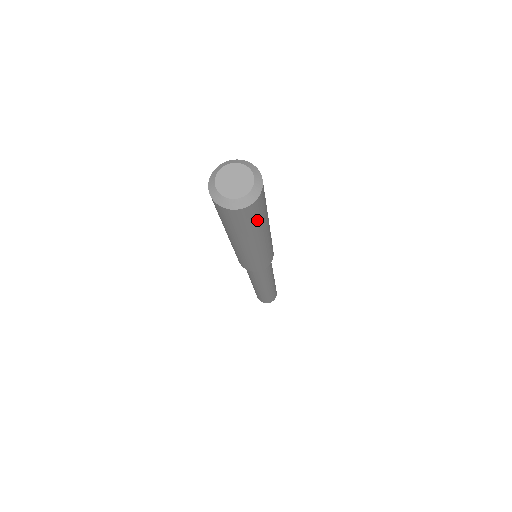
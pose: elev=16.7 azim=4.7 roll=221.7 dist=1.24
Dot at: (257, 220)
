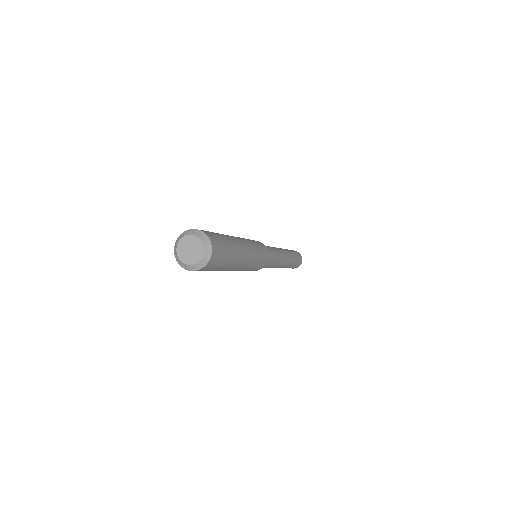
Dot at: (226, 255)
